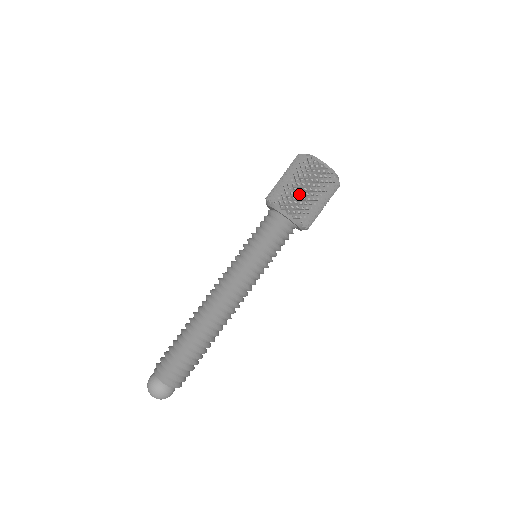
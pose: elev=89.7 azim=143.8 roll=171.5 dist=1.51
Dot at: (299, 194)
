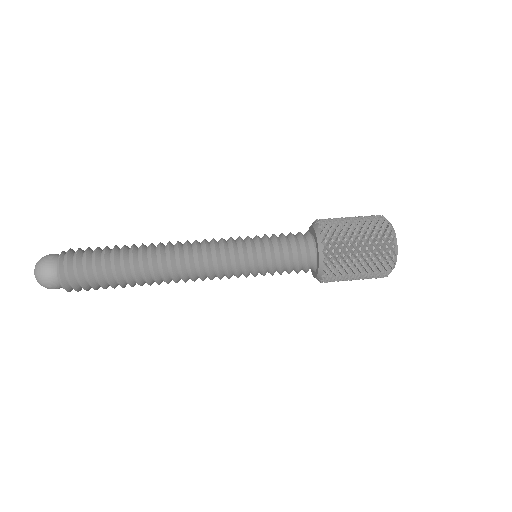
Dot at: (350, 247)
